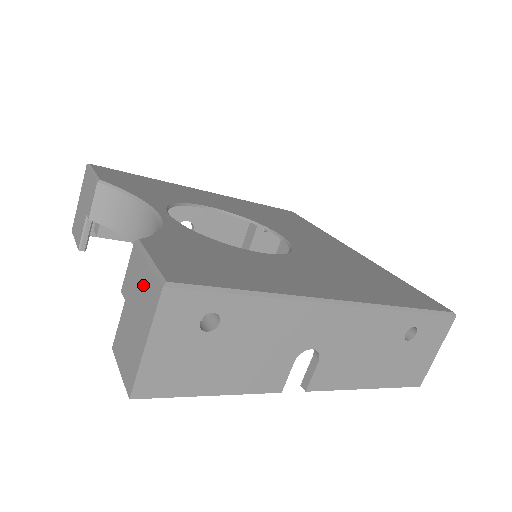
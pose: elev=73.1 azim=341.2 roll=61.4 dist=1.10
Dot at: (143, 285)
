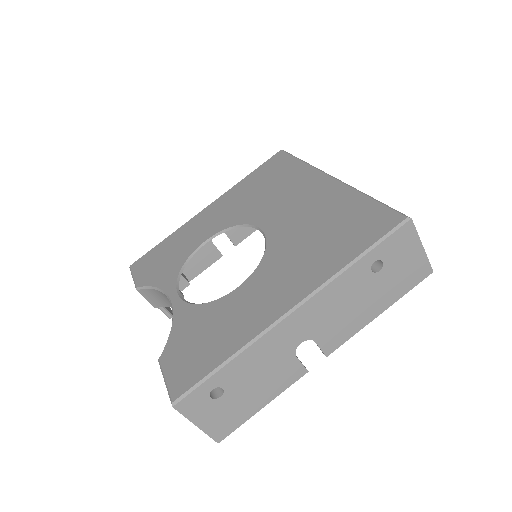
Dot at: occluded
